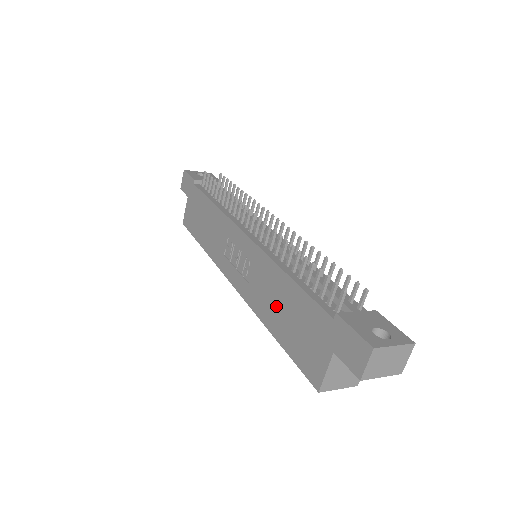
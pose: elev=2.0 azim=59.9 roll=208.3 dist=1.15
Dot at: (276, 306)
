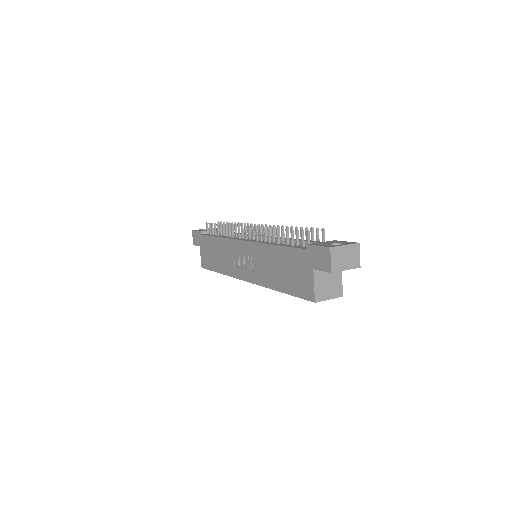
Dot at: (275, 270)
